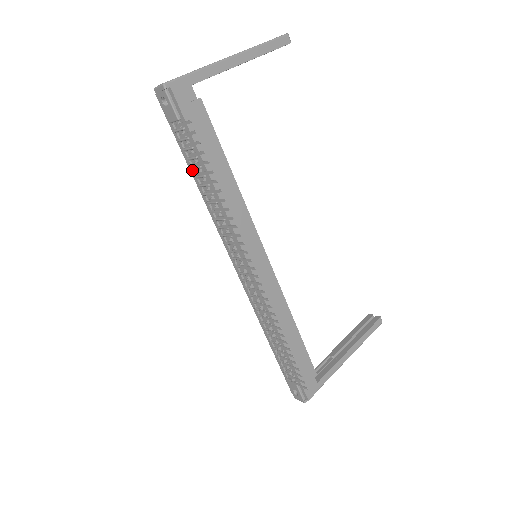
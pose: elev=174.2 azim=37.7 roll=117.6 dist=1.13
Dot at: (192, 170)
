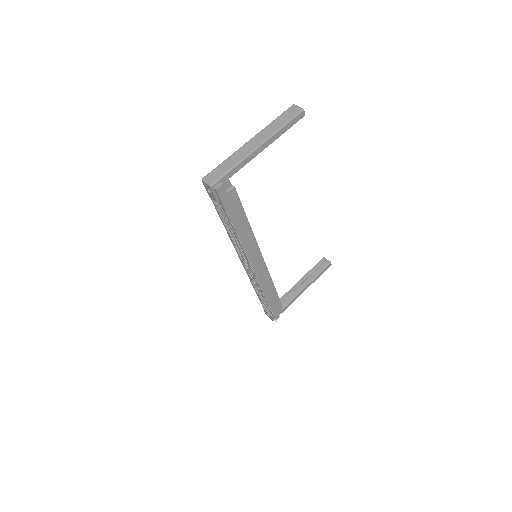
Dot at: (221, 218)
